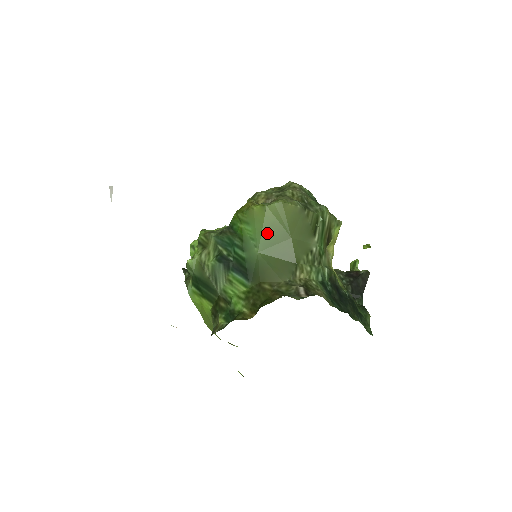
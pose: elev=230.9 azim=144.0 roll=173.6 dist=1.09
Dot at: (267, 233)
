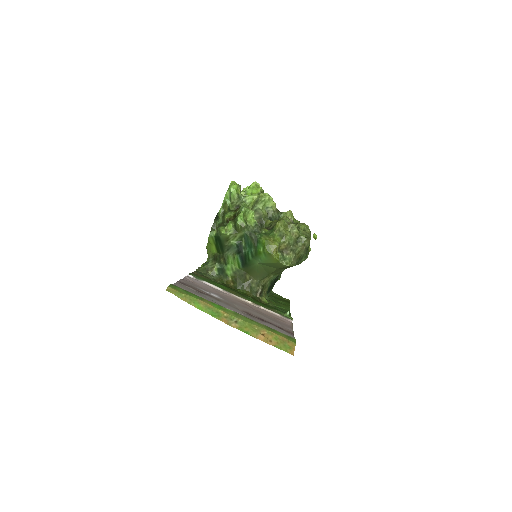
Dot at: (269, 264)
